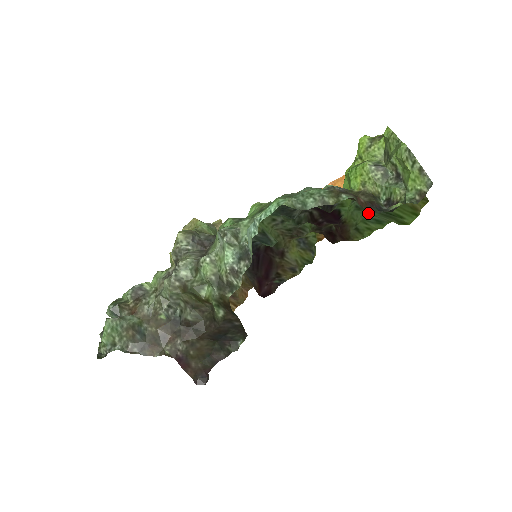
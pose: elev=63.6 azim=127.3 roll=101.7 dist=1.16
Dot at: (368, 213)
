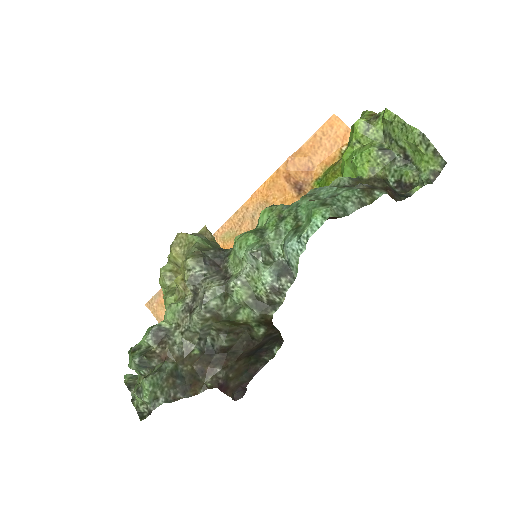
Dot at: occluded
